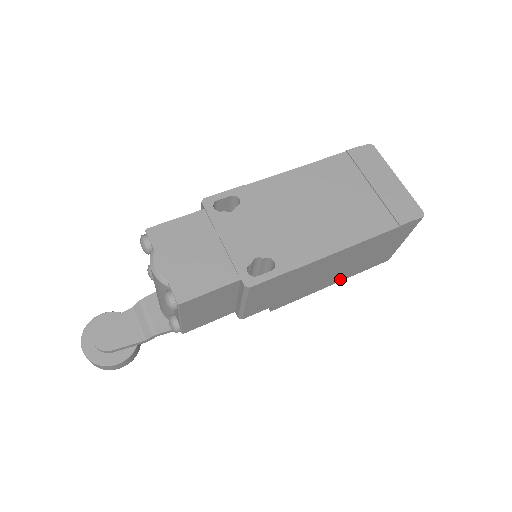
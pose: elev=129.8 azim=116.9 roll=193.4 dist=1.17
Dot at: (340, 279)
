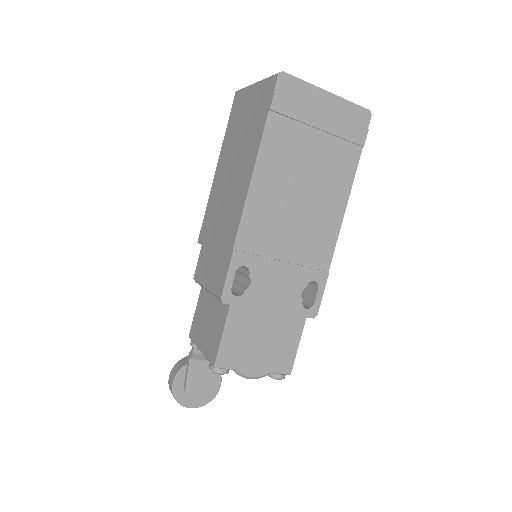
Dot at: occluded
